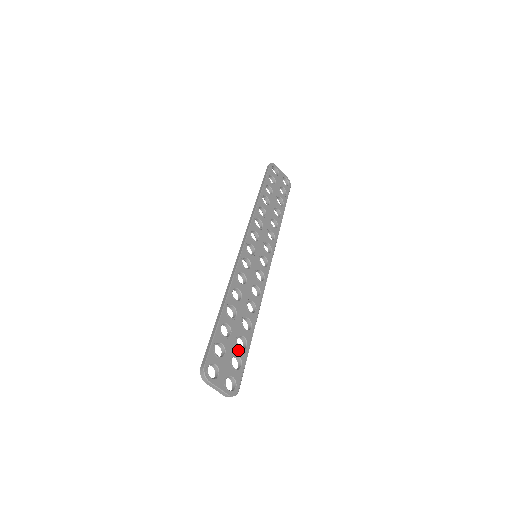
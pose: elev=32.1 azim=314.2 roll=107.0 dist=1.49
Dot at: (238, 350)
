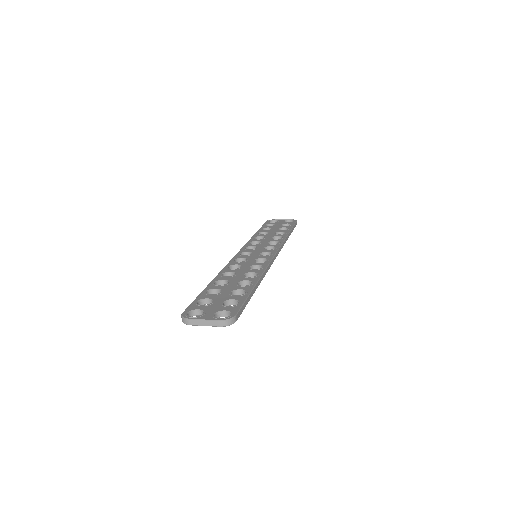
Dot at: (233, 297)
